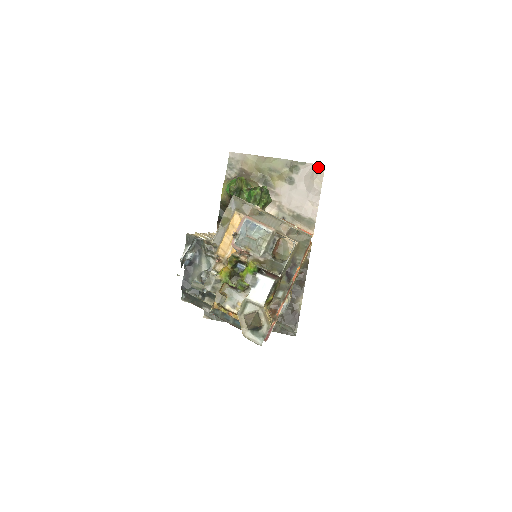
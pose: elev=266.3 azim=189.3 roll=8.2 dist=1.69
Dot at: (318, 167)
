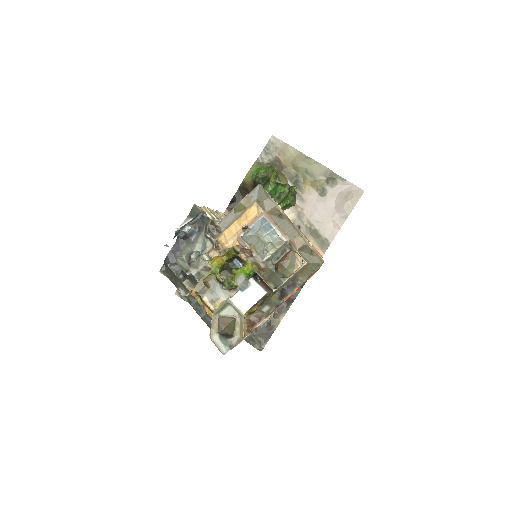
Dot at: (356, 190)
